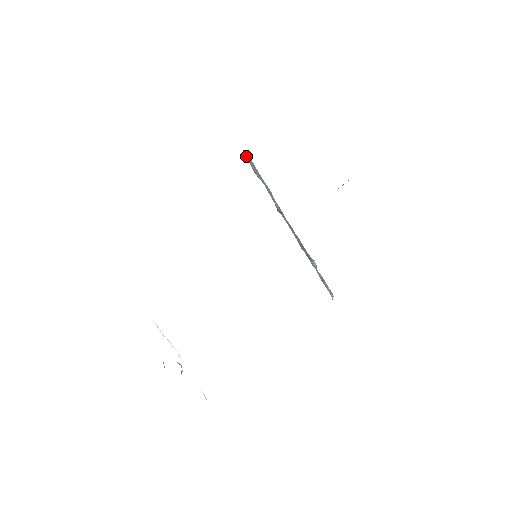
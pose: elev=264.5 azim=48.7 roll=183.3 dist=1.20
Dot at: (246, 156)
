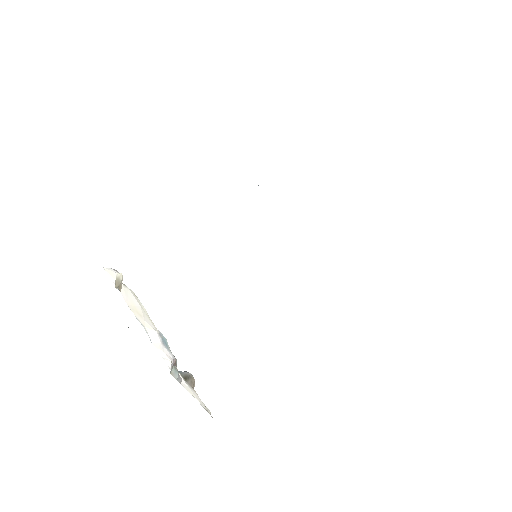
Dot at: occluded
